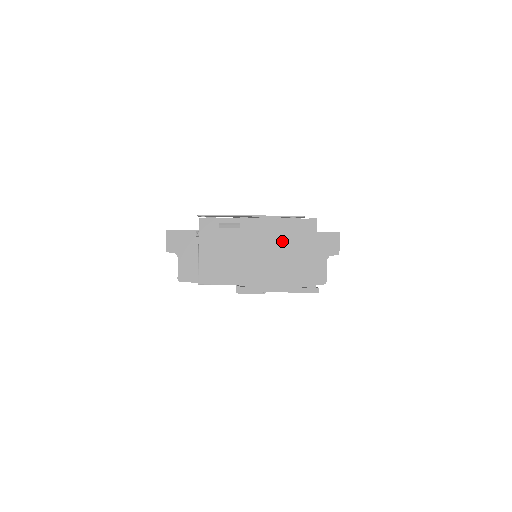
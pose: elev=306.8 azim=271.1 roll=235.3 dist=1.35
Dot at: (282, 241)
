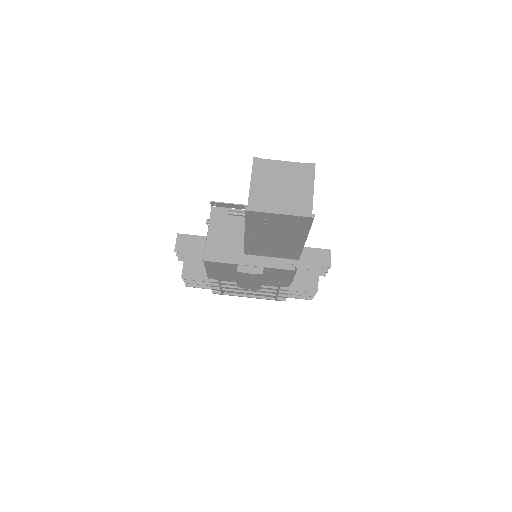
Dot at: (286, 177)
